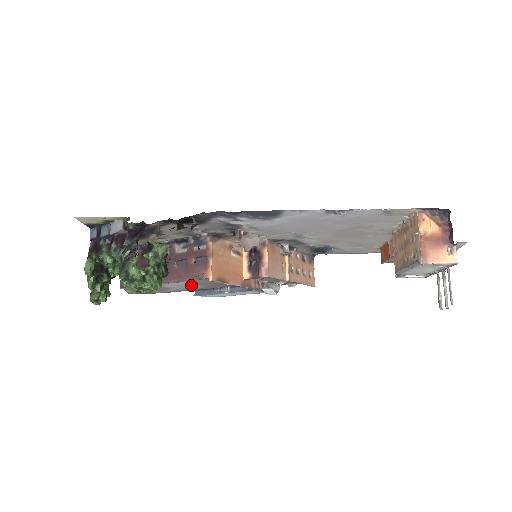
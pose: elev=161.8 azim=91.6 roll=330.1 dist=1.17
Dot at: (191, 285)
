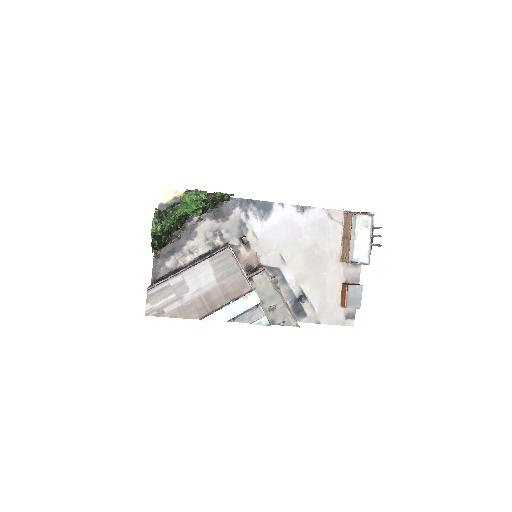
Dot at: (208, 276)
